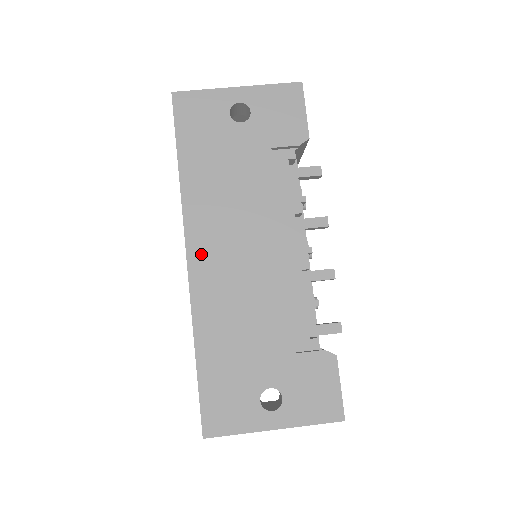
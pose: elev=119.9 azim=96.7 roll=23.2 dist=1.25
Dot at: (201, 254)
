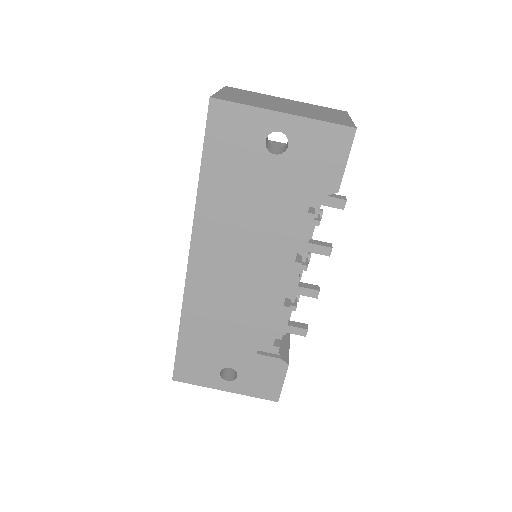
Dot at: (201, 263)
